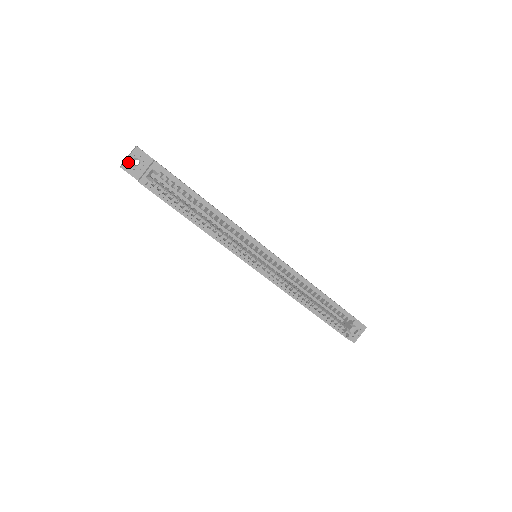
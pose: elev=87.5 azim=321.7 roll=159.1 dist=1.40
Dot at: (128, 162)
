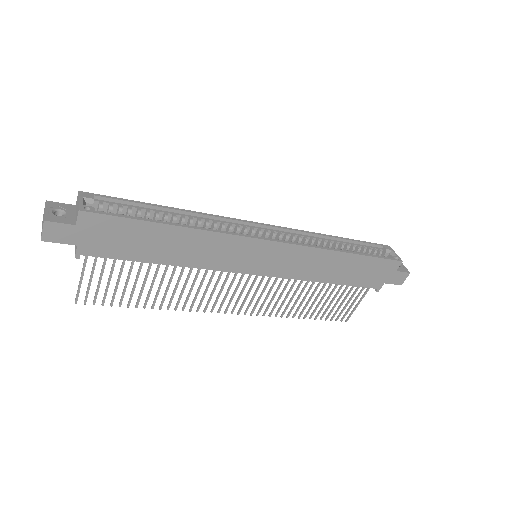
Dot at: (48, 218)
